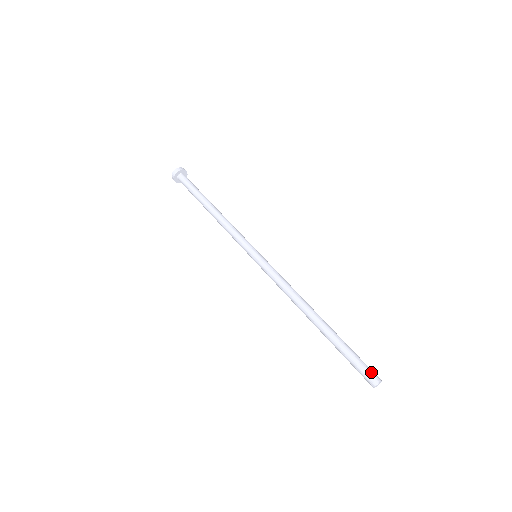
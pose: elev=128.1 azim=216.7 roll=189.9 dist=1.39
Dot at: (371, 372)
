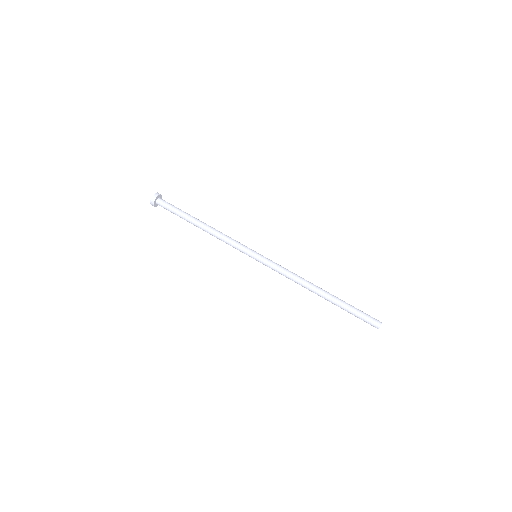
Dot at: (374, 319)
